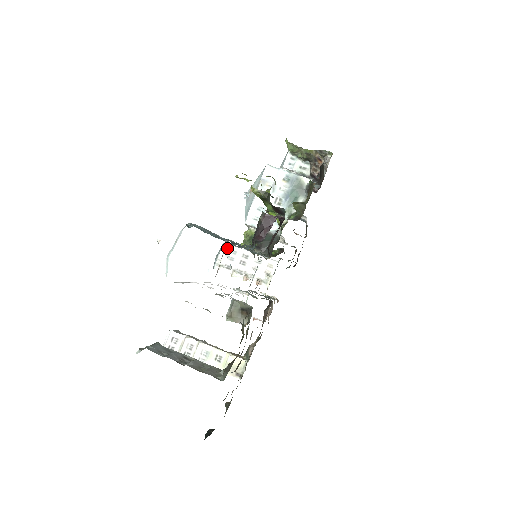
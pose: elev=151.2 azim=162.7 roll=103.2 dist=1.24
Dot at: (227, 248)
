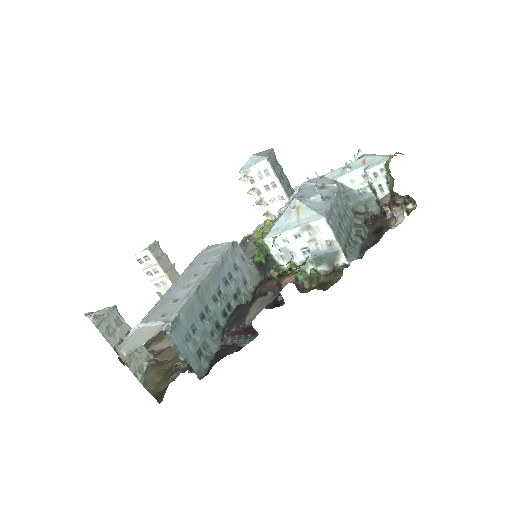
Dot at: (264, 165)
